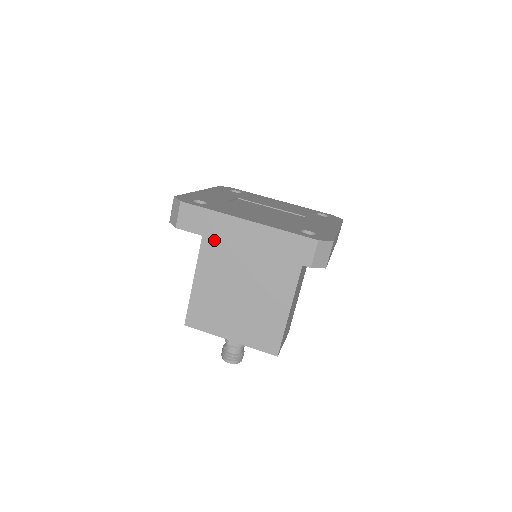
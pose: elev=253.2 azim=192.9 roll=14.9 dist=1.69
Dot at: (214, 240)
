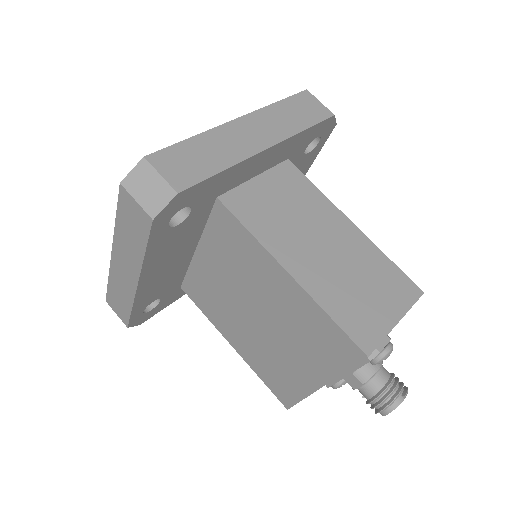
Dot at: (196, 293)
